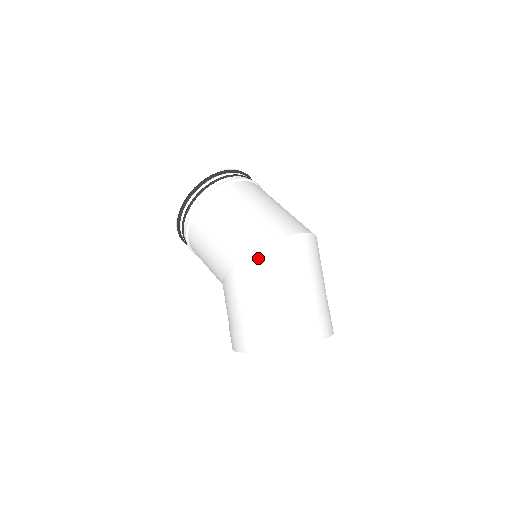
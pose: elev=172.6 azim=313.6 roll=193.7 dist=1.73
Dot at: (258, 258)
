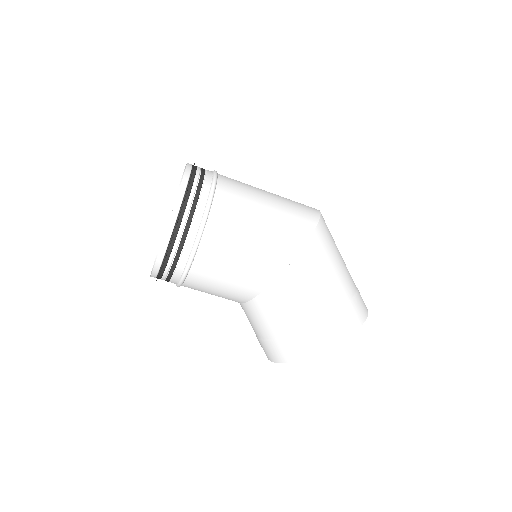
Dot at: (320, 236)
